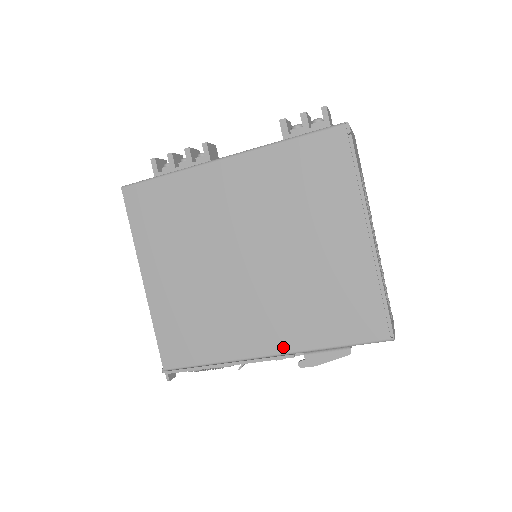
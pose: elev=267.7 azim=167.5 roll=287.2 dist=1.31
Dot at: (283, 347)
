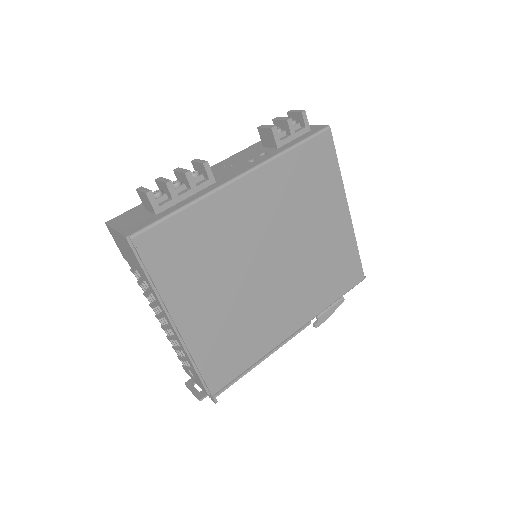
Dot at: (305, 320)
